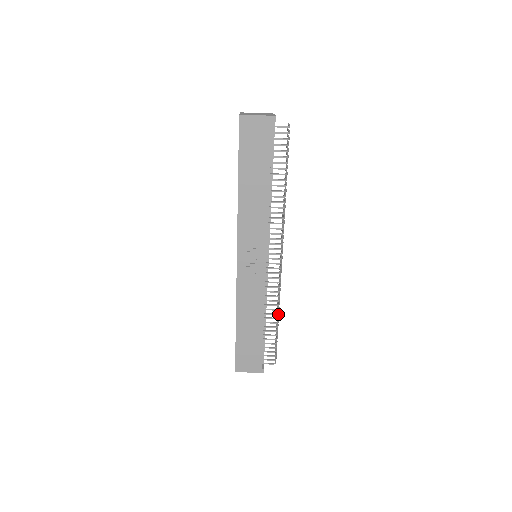
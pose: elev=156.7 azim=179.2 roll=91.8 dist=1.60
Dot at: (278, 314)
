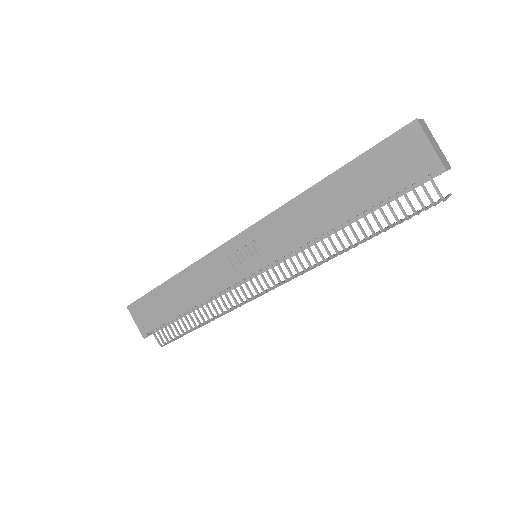
Dot at: occluded
